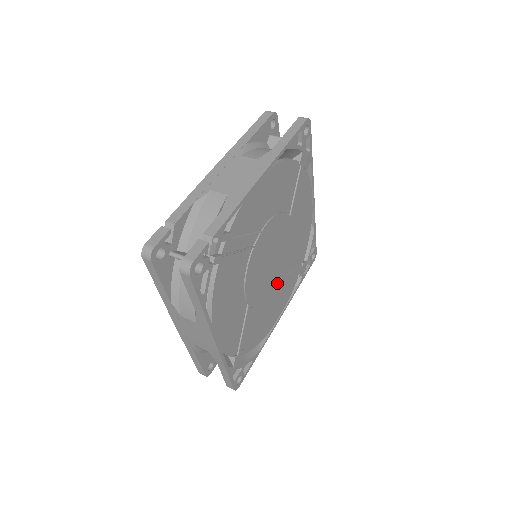
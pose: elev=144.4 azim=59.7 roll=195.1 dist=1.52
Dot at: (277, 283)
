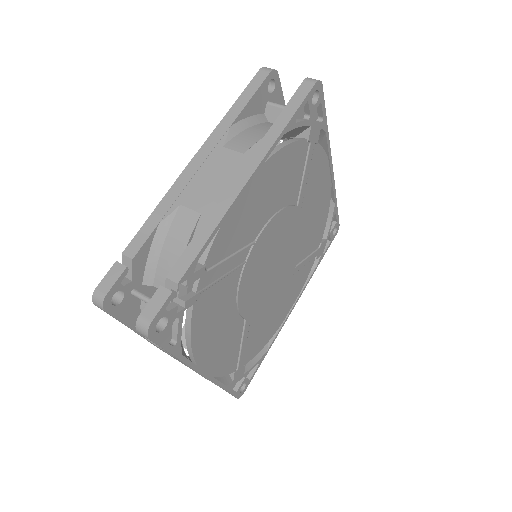
Dot at: (285, 280)
